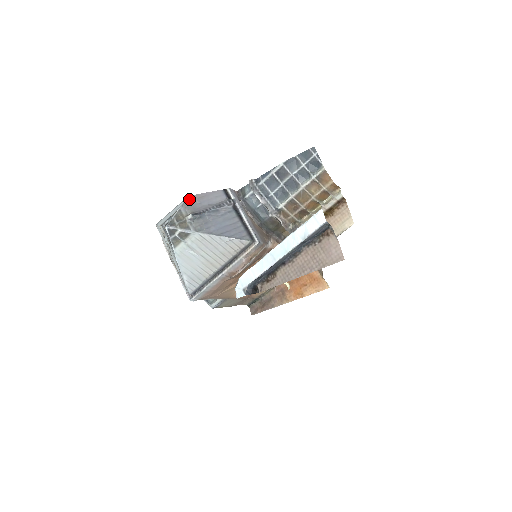
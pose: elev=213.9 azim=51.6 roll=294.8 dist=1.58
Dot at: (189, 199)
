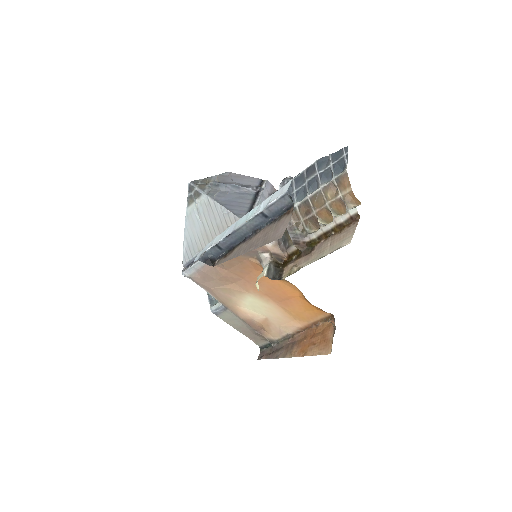
Dot at: (227, 174)
